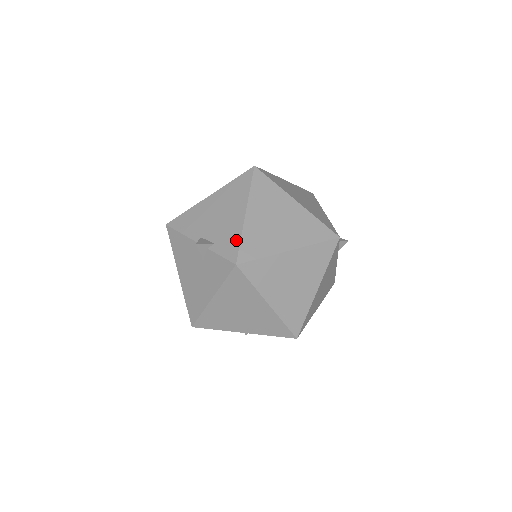
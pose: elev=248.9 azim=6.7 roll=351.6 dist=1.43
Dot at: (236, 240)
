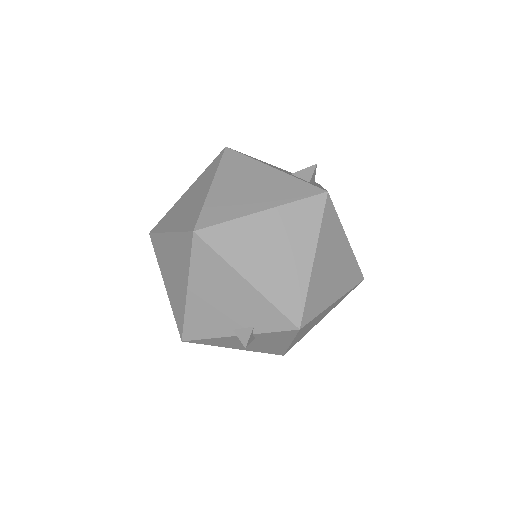
Dot at: (272, 311)
